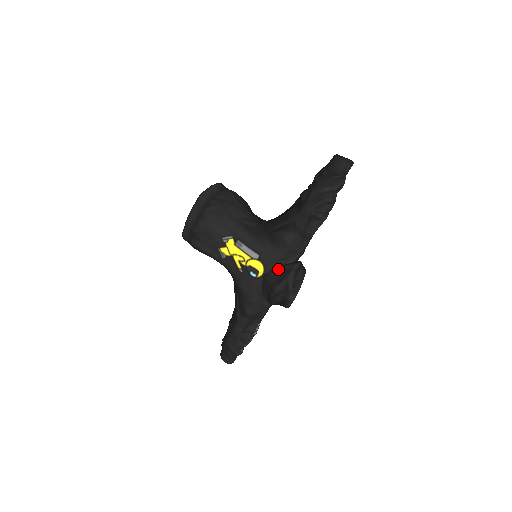
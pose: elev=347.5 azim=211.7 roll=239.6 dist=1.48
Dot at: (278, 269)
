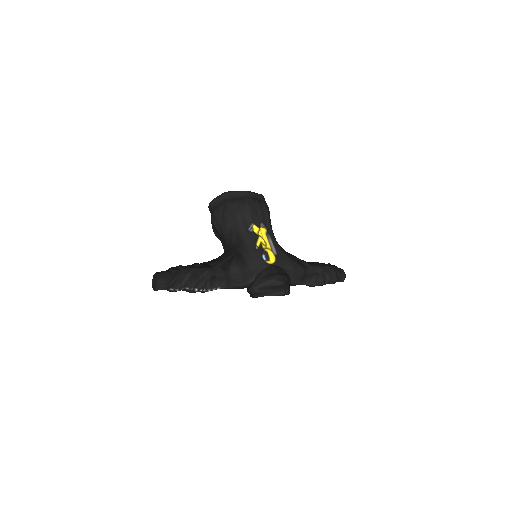
Dot at: occluded
